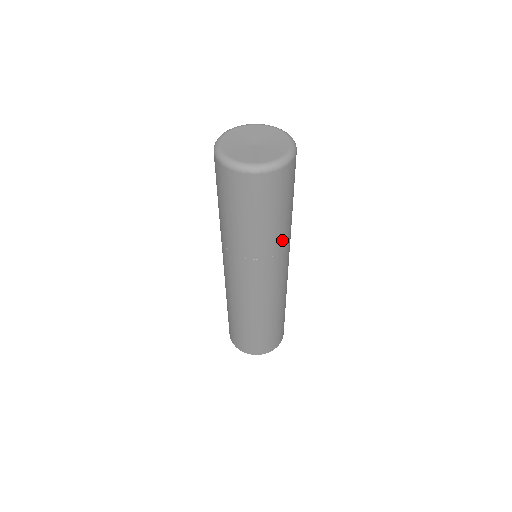
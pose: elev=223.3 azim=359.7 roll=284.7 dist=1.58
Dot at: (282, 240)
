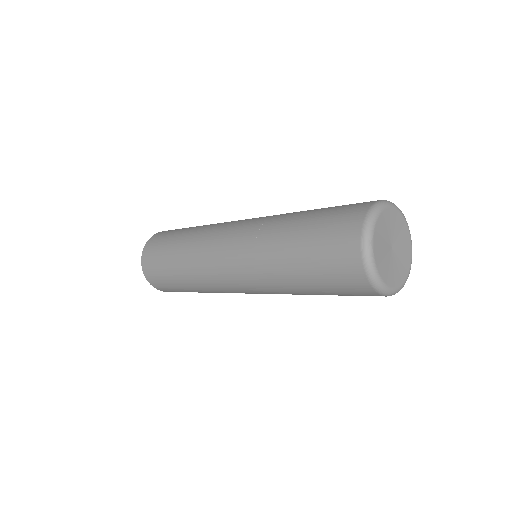
Dot at: occluded
